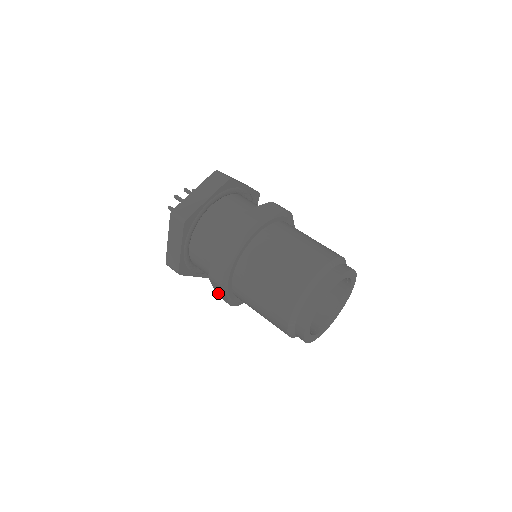
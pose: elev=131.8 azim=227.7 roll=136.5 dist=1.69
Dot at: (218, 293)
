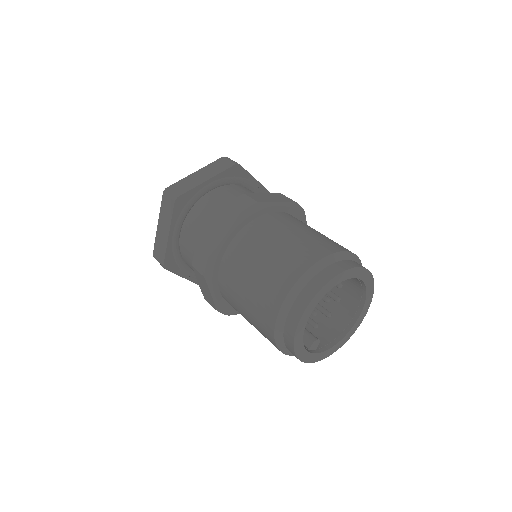
Dot at: occluded
